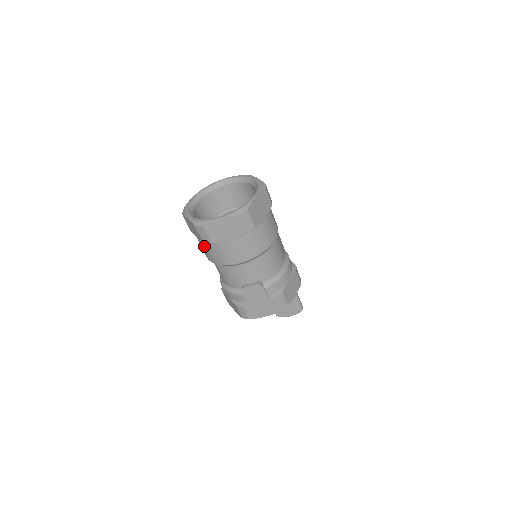
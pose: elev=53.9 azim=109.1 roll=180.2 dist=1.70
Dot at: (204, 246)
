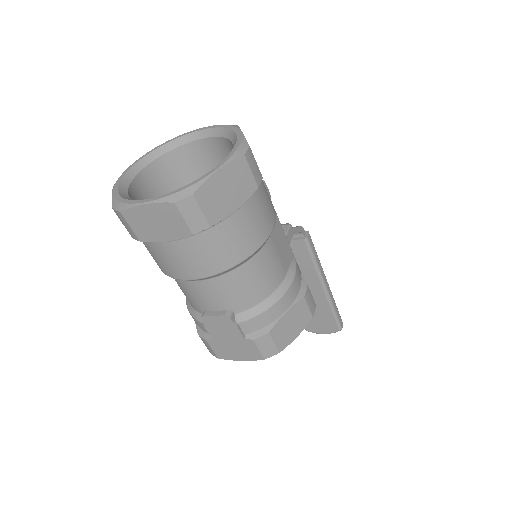
Dot at: occluded
